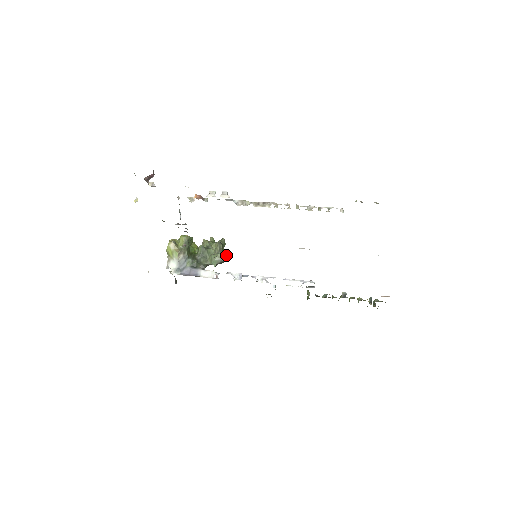
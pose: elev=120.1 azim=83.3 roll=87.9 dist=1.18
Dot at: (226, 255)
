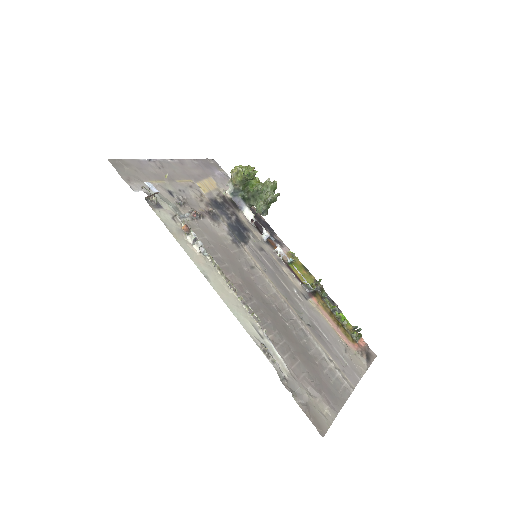
Dot at: (267, 213)
